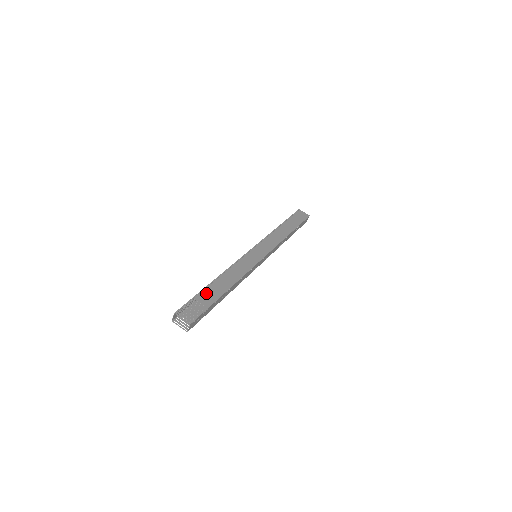
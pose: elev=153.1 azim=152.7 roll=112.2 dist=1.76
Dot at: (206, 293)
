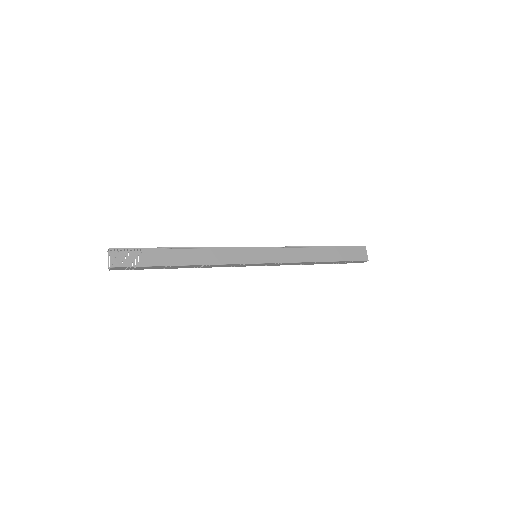
Dot at: (158, 253)
